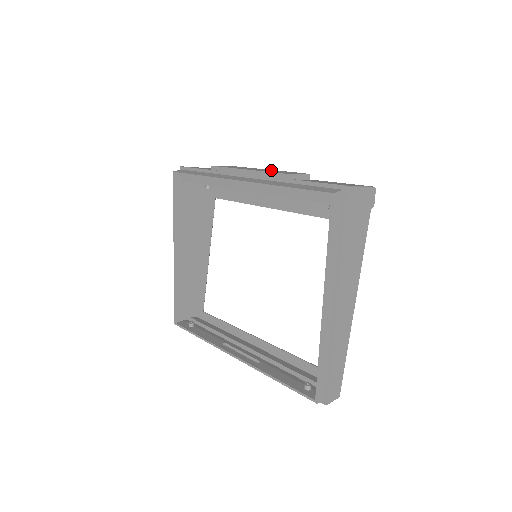
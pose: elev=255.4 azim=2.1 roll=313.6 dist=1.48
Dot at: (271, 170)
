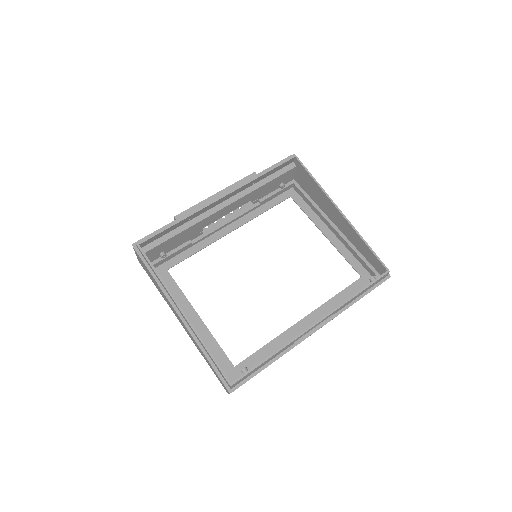
Dot at: occluded
